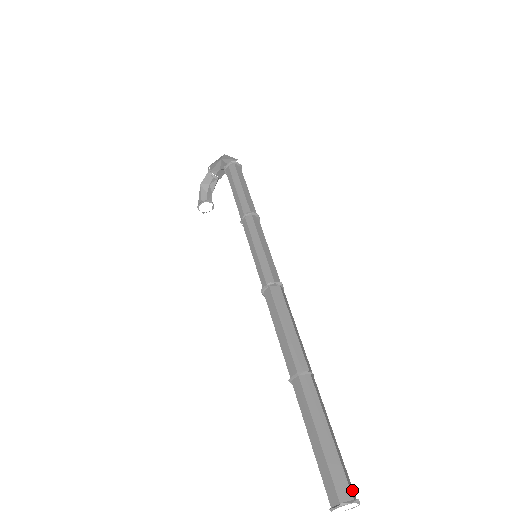
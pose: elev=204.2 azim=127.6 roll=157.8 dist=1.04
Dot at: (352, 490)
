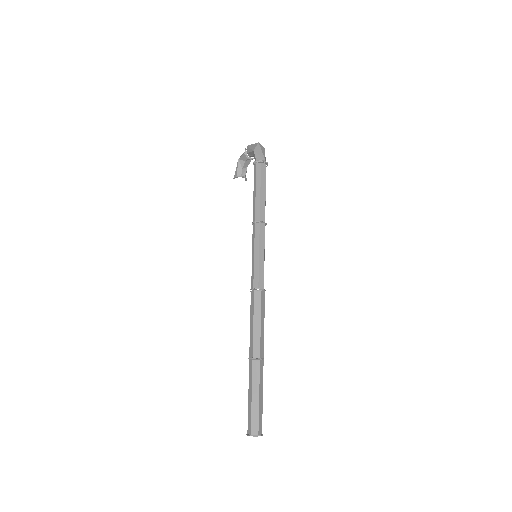
Dot at: (261, 429)
